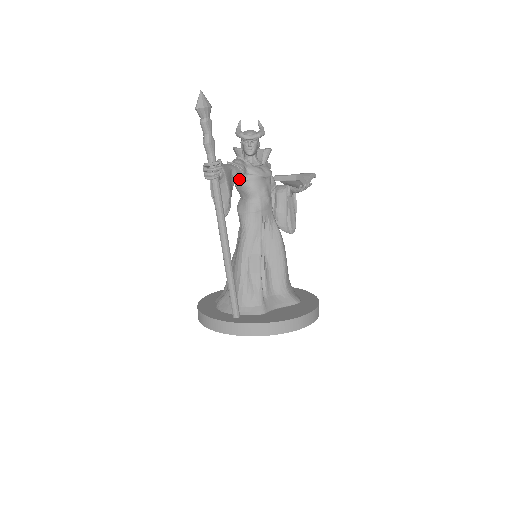
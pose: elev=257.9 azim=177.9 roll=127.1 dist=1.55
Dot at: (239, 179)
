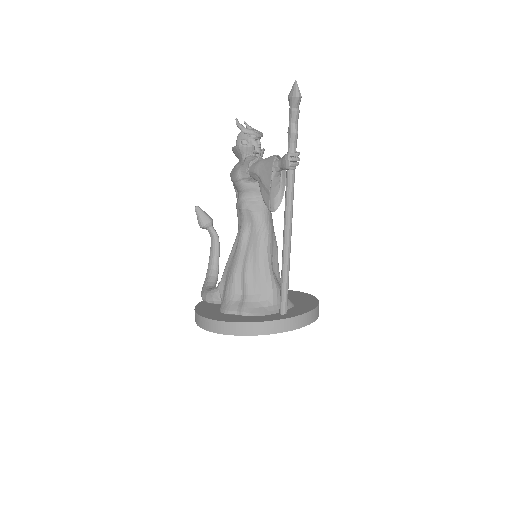
Dot at: occluded
